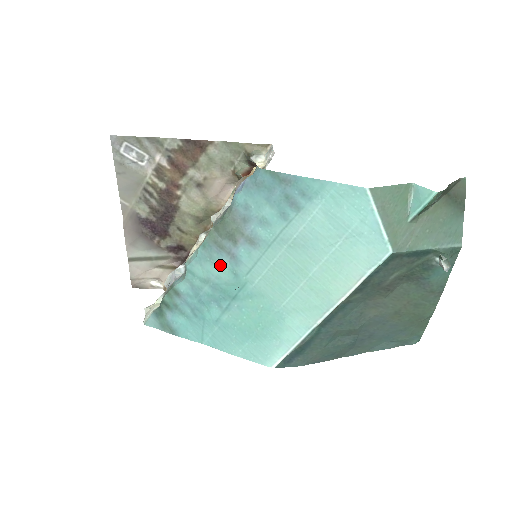
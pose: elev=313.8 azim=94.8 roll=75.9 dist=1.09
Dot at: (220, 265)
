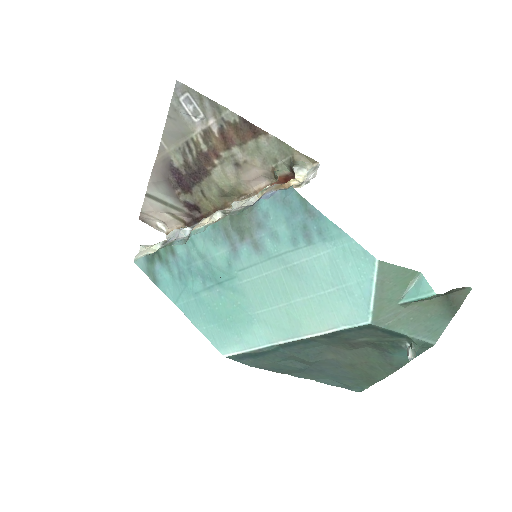
Dot at: (220, 250)
